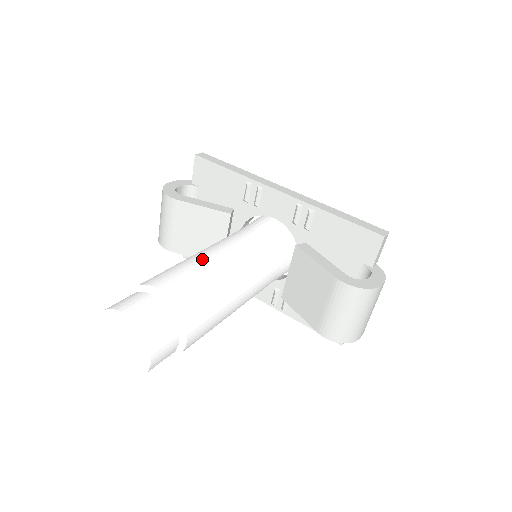
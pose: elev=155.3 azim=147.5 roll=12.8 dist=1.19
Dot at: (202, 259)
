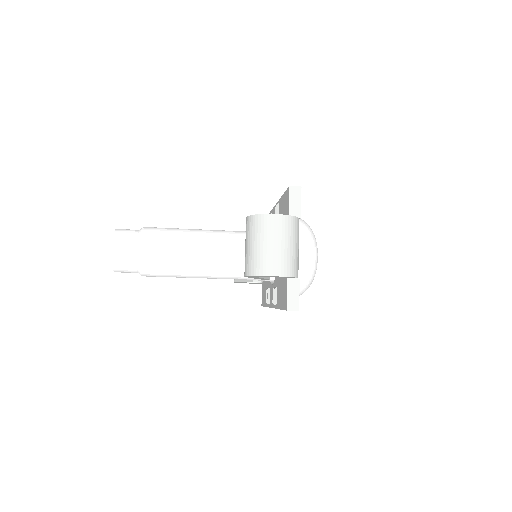
Dot at: occluded
